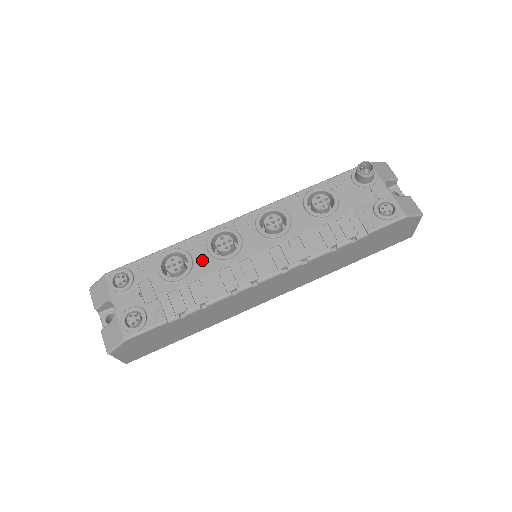
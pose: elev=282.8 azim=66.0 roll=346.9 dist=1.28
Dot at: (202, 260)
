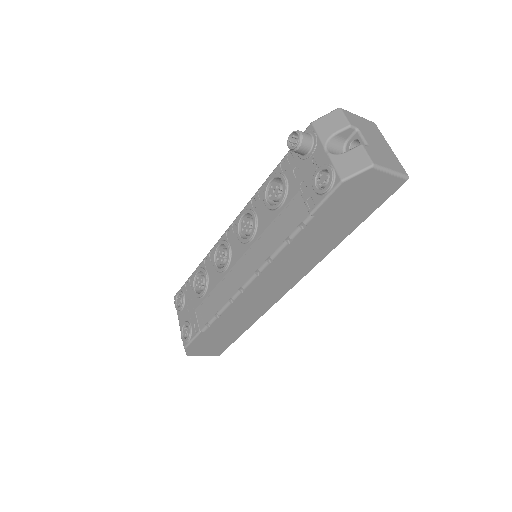
Dot at: (212, 275)
